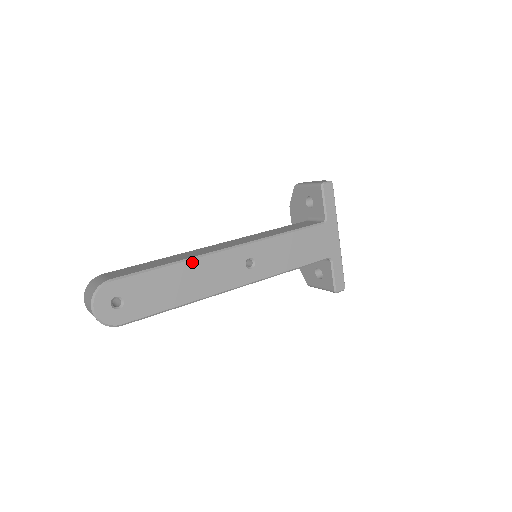
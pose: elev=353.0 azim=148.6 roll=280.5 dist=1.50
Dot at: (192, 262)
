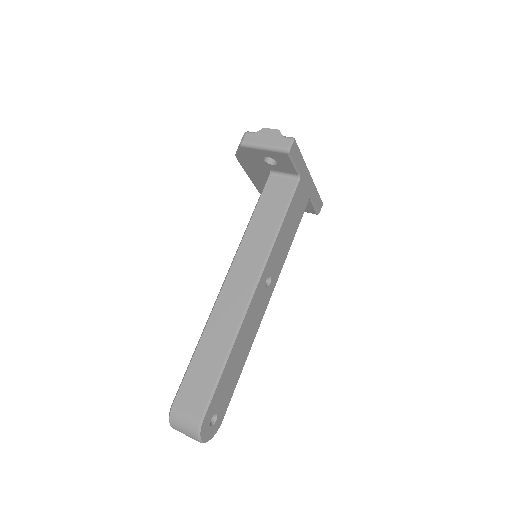
Dot at: (238, 337)
